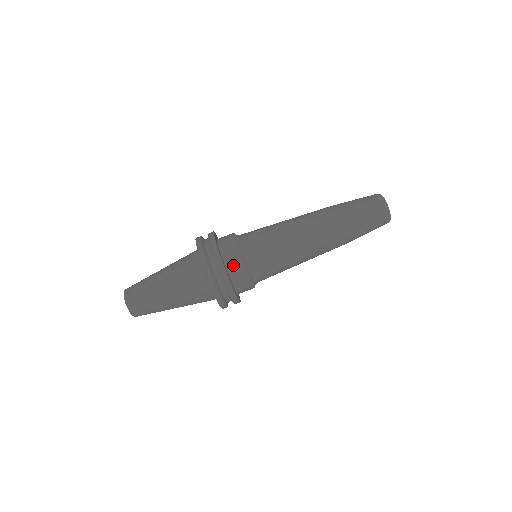
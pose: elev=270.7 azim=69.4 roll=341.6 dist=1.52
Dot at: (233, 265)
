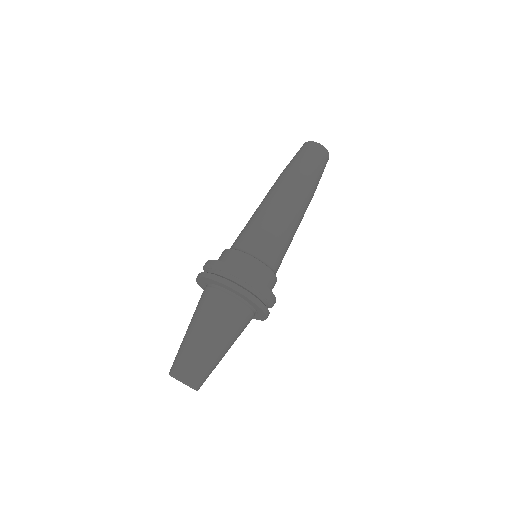
Dot at: (261, 276)
